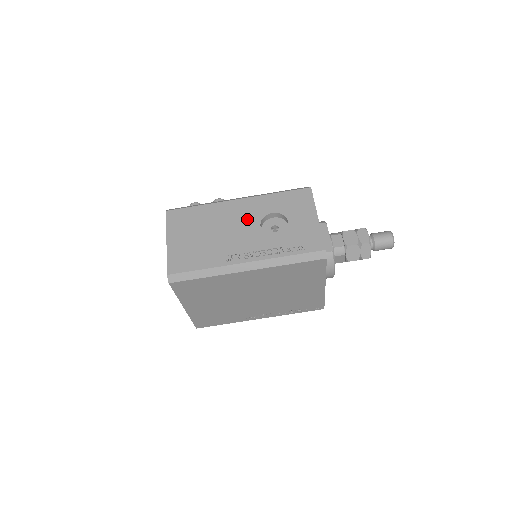
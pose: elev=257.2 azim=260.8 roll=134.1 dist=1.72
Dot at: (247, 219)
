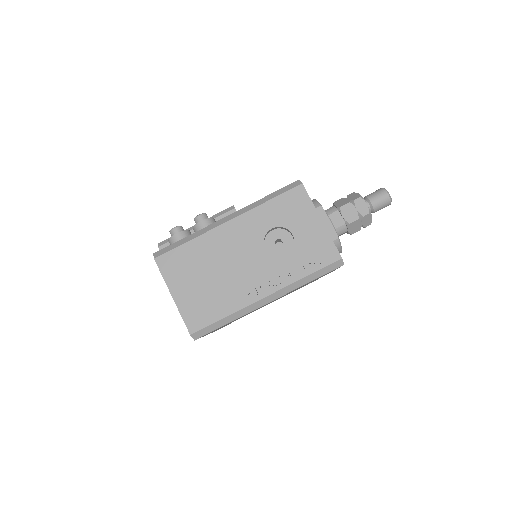
Dot at: (248, 244)
